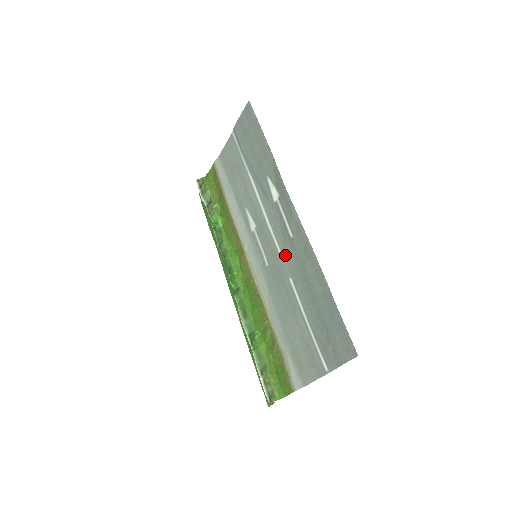
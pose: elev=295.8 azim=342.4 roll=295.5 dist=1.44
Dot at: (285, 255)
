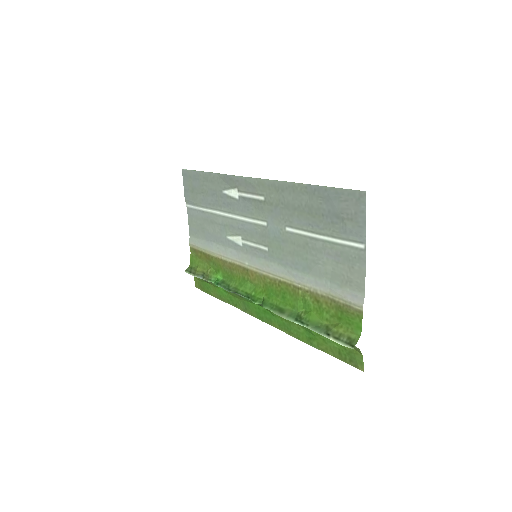
Dot at: (270, 219)
